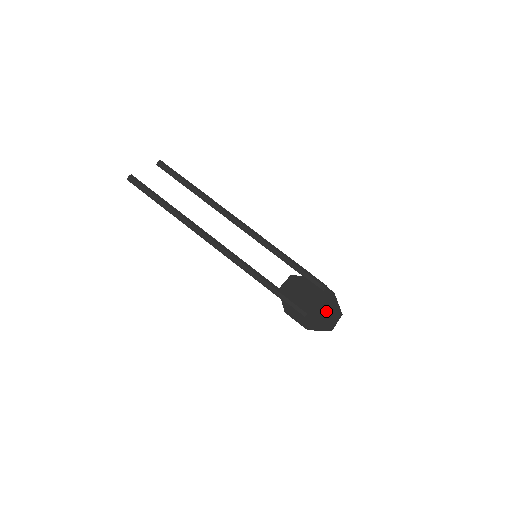
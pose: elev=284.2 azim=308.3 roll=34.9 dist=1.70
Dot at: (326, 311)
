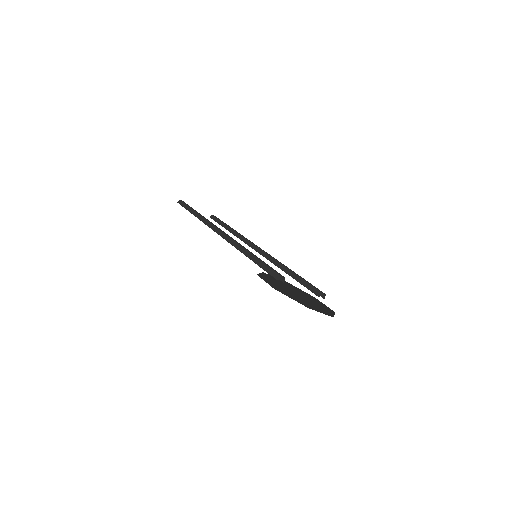
Dot at: (312, 304)
